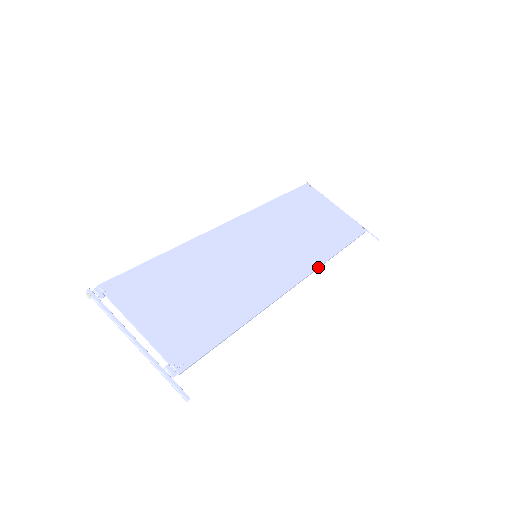
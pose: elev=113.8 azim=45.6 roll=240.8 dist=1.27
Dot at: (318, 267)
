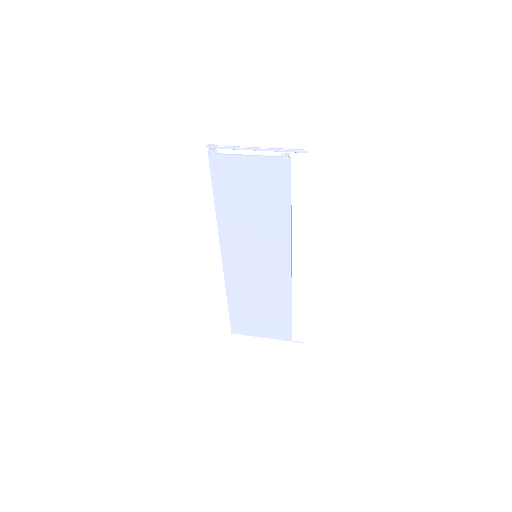
Dot at: (291, 286)
